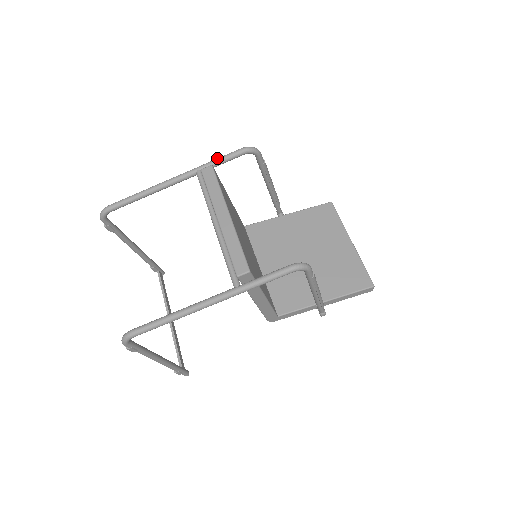
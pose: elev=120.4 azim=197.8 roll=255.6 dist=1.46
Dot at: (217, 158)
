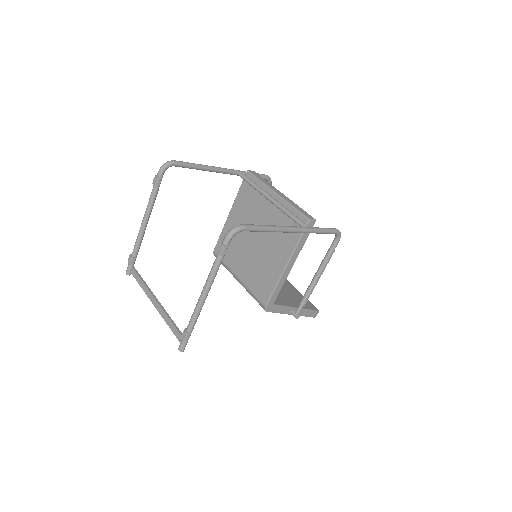
Dot at: occluded
